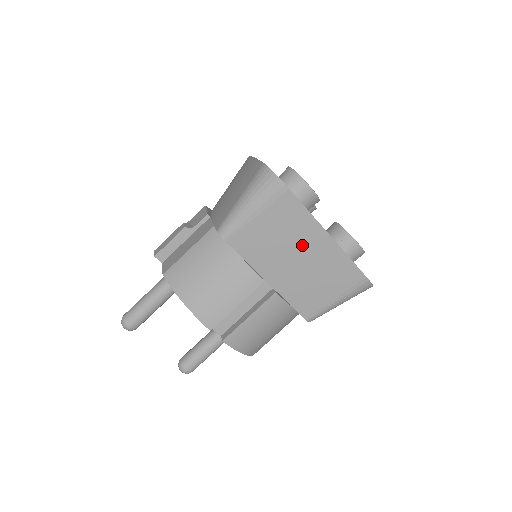
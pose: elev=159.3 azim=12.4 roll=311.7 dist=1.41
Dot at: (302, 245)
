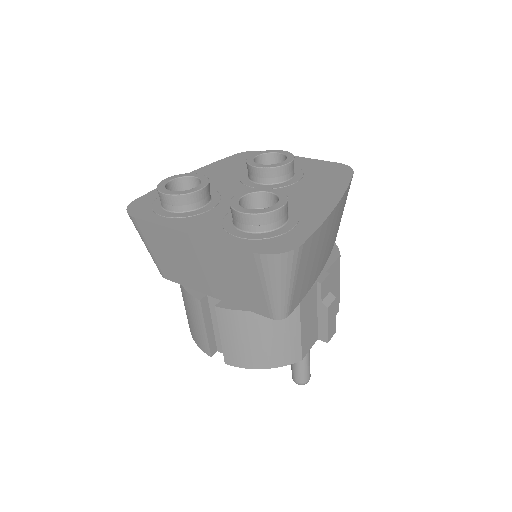
Dot at: (188, 254)
